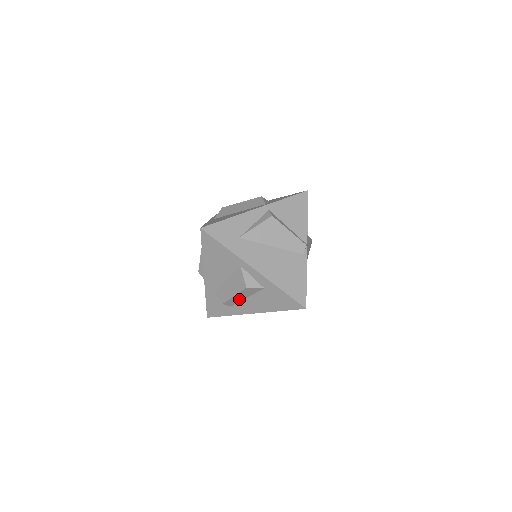
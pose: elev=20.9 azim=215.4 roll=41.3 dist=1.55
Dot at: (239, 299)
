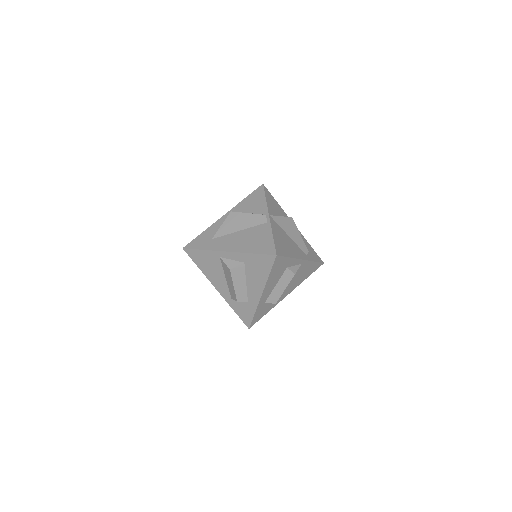
Dot at: (243, 288)
